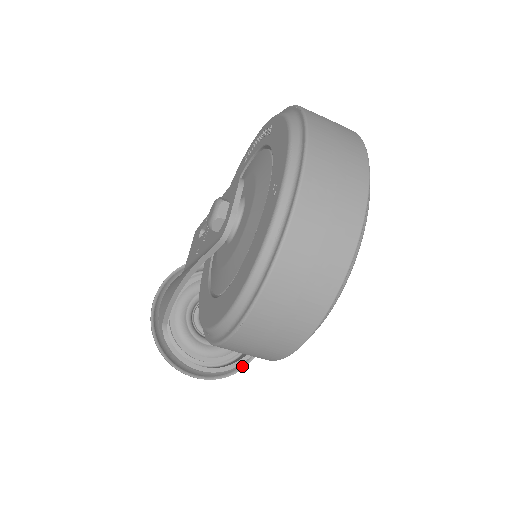
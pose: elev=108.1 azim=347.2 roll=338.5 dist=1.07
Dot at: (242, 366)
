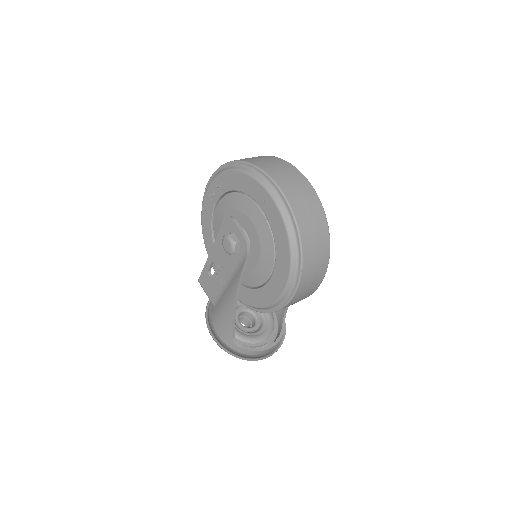
Dot at: (284, 331)
